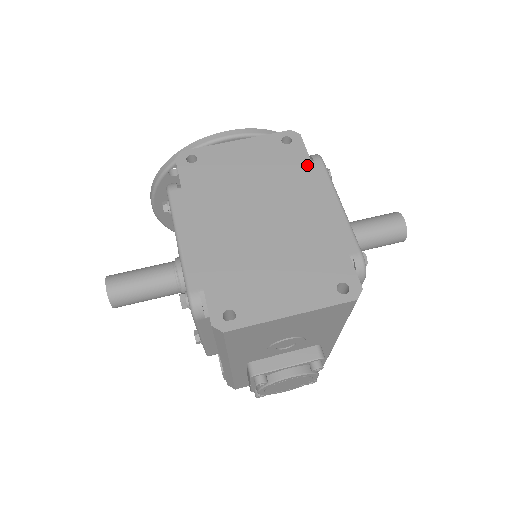
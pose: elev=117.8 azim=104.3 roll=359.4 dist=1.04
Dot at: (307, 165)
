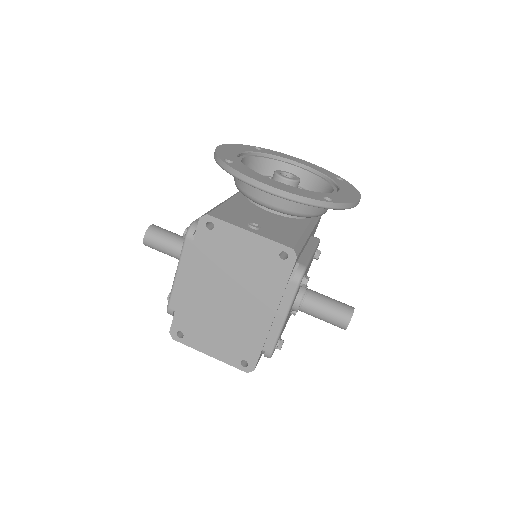
Dot at: (282, 284)
